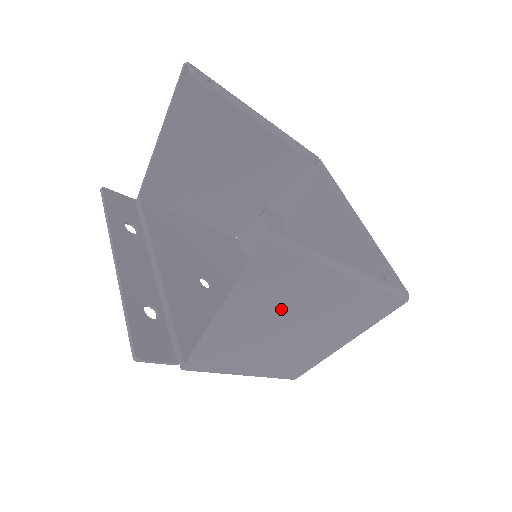
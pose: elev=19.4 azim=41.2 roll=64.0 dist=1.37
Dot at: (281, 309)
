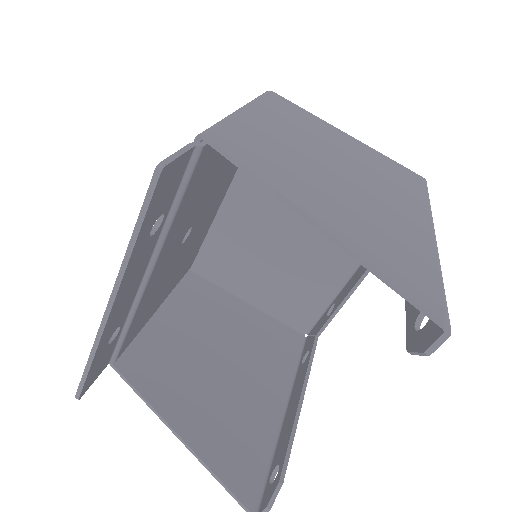
Dot at: (223, 404)
